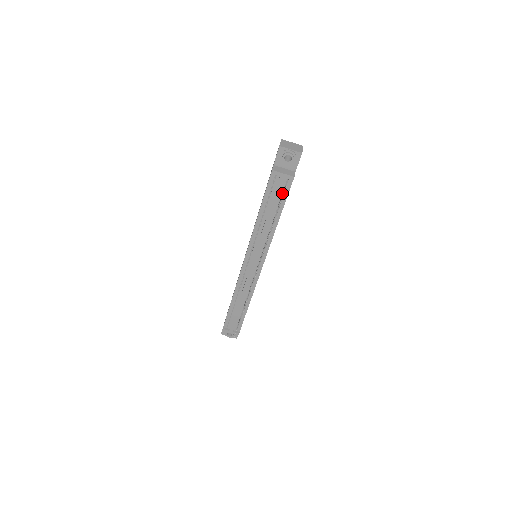
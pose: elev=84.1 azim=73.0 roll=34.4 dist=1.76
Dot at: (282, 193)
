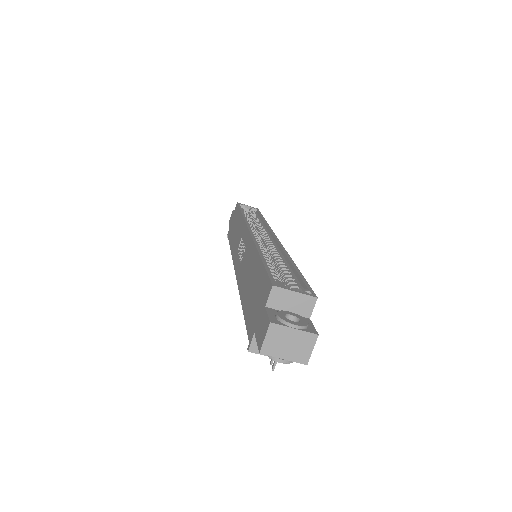
Dot at: occluded
